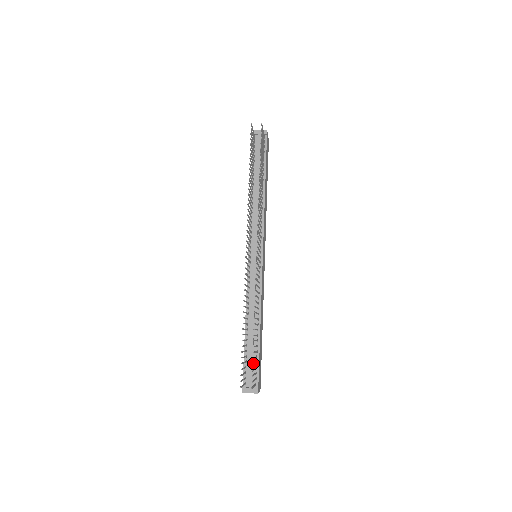
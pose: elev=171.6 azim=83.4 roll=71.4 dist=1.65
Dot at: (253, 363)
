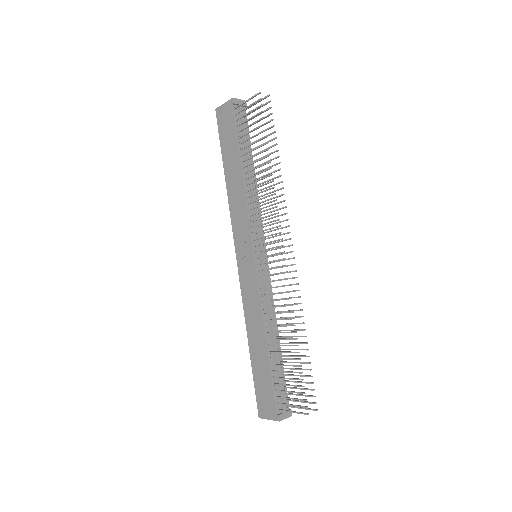
Dot at: (310, 382)
